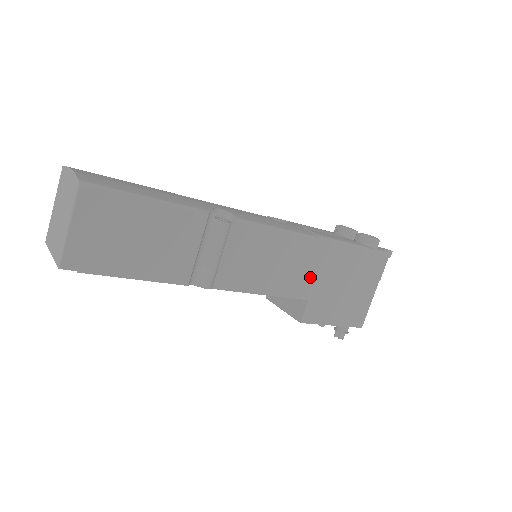
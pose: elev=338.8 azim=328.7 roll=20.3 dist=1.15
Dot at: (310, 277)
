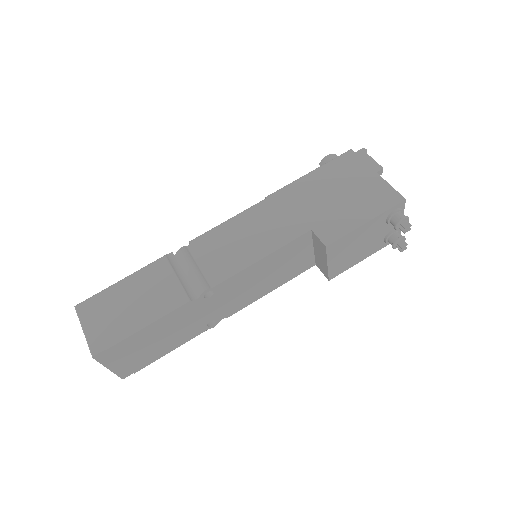
Dot at: (292, 218)
